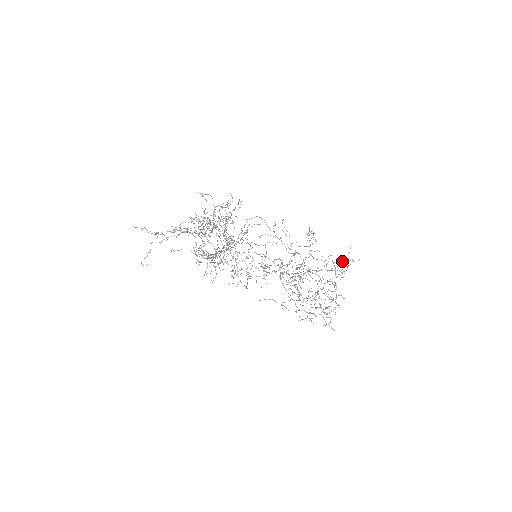
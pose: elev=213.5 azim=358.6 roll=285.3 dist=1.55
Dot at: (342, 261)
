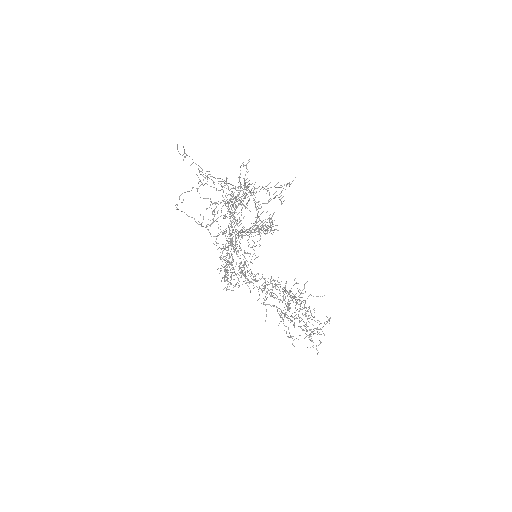
Dot at: occluded
